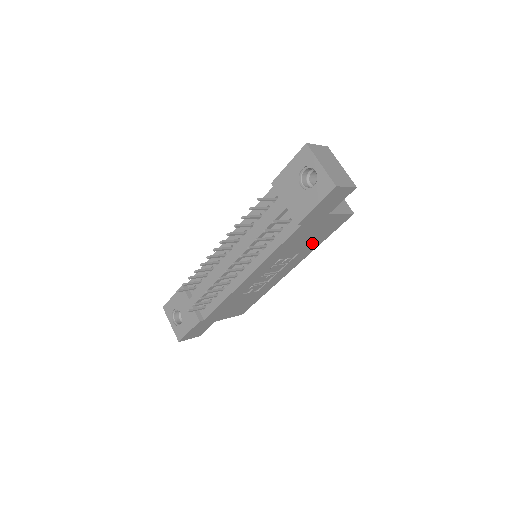
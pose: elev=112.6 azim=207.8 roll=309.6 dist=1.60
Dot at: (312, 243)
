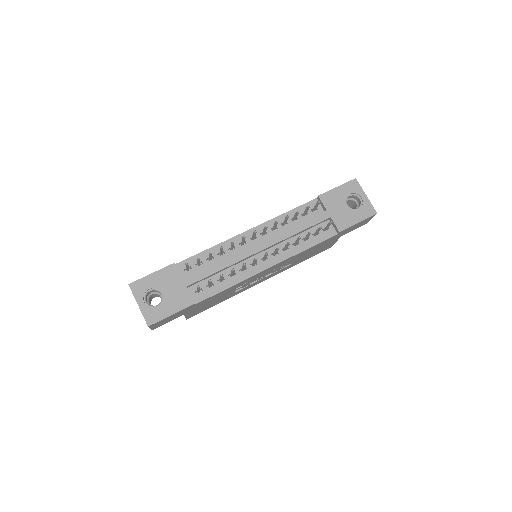
Dot at: (301, 259)
